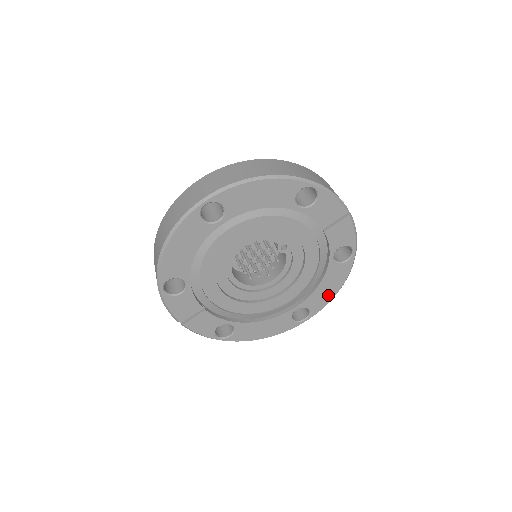
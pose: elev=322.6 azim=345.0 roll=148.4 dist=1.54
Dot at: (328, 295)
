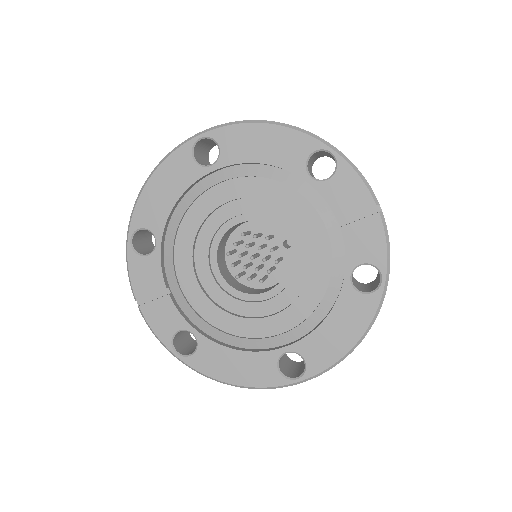
Dot at: (337, 346)
